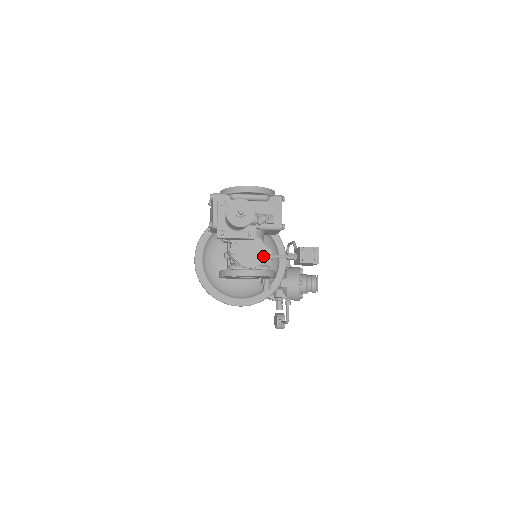
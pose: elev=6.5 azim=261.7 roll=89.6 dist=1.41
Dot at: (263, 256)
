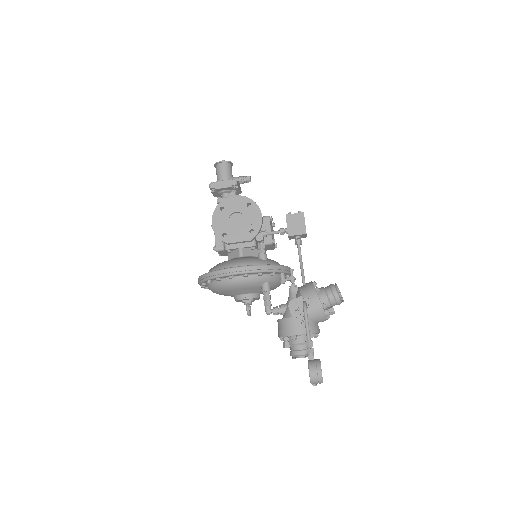
Dot at: occluded
